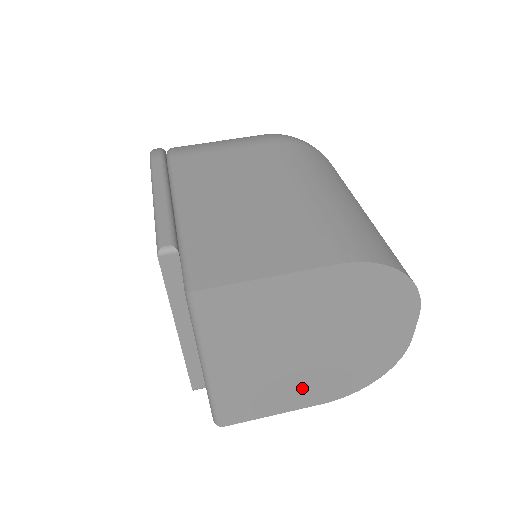
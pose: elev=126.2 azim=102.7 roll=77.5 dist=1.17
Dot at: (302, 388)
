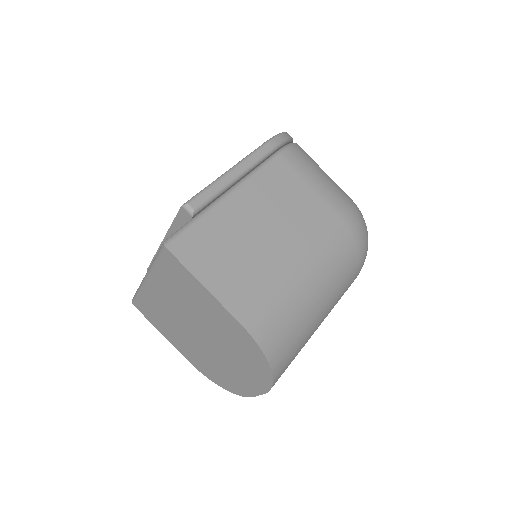
Dot at: (183, 342)
